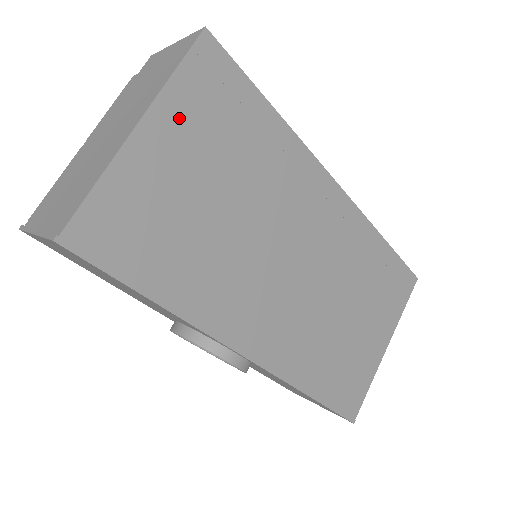
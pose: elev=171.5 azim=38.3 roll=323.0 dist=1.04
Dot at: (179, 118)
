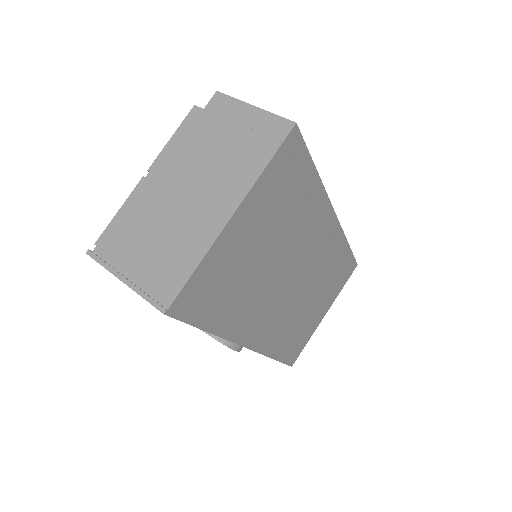
Dot at: (259, 201)
